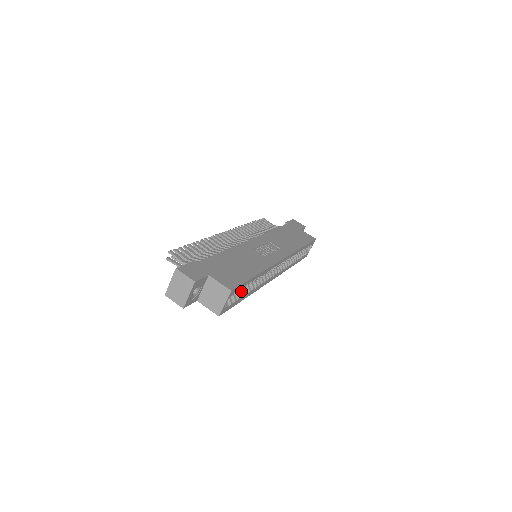
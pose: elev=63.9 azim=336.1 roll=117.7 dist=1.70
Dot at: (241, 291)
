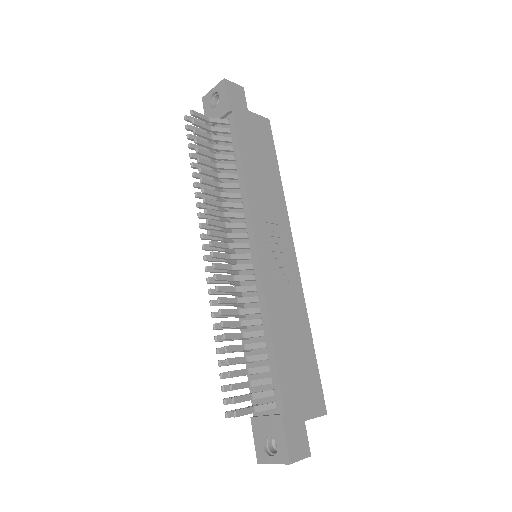
Dot at: occluded
